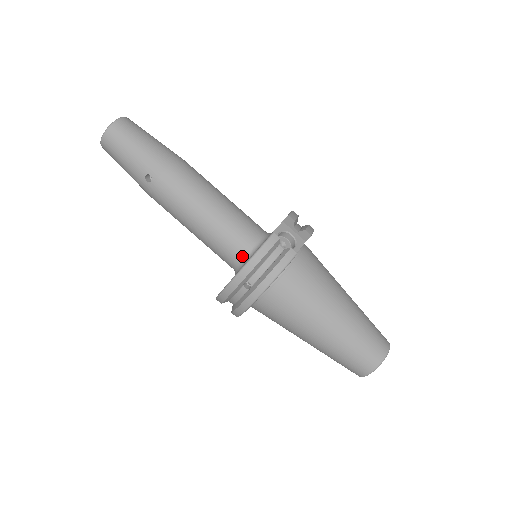
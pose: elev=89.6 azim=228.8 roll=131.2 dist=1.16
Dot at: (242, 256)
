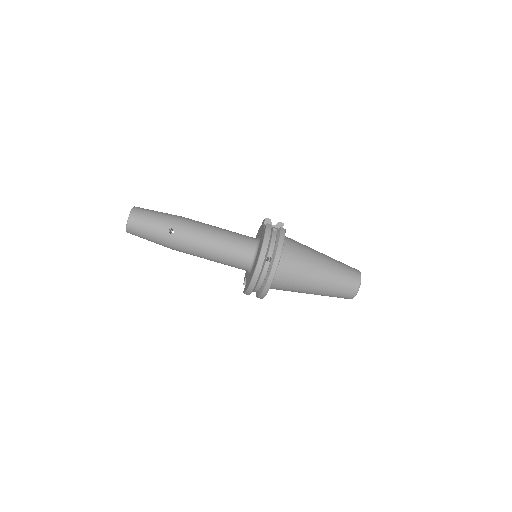
Dot at: (252, 252)
